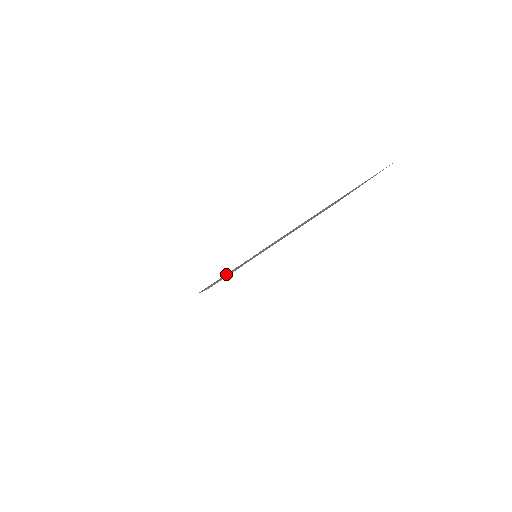
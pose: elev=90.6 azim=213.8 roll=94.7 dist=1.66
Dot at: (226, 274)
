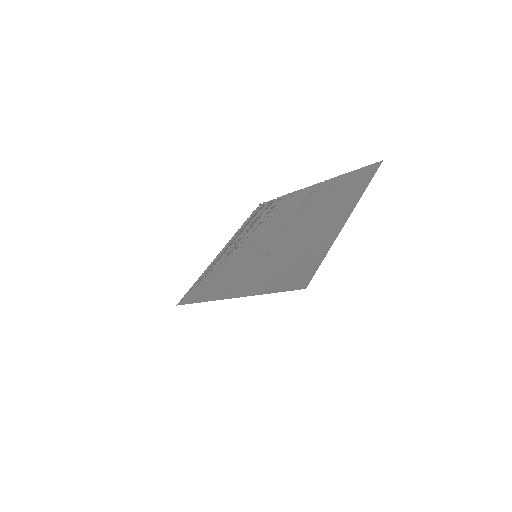
Dot at: (312, 266)
